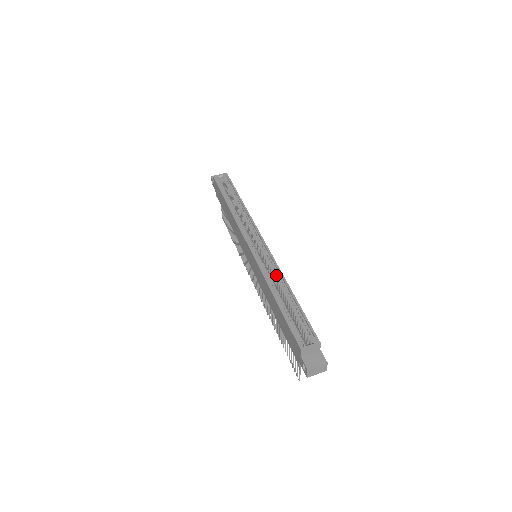
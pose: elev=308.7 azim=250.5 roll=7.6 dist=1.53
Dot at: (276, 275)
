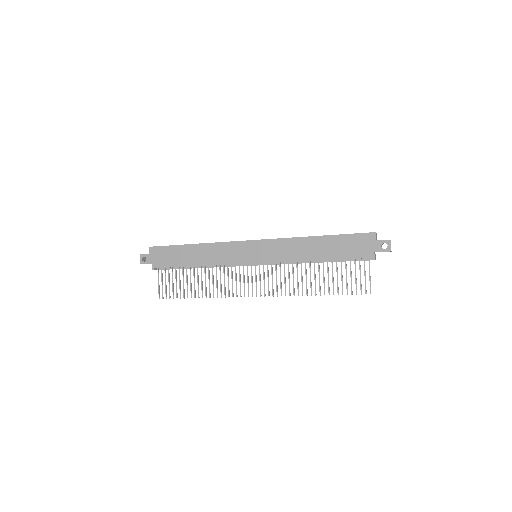
Dot at: occluded
